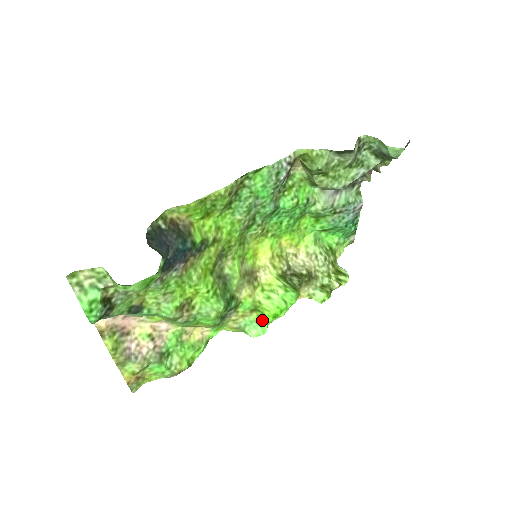
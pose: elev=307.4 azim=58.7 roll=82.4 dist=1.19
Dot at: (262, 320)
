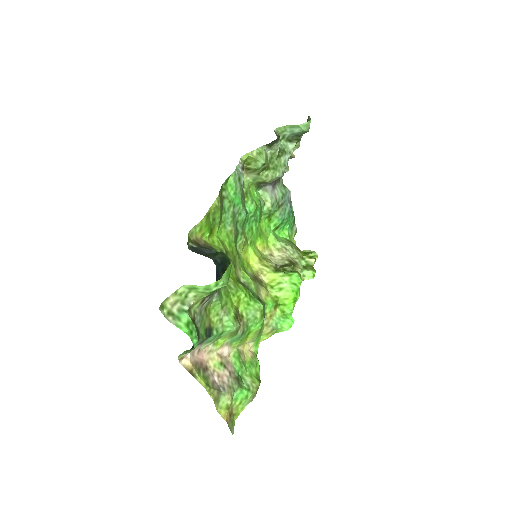
Dot at: (286, 312)
